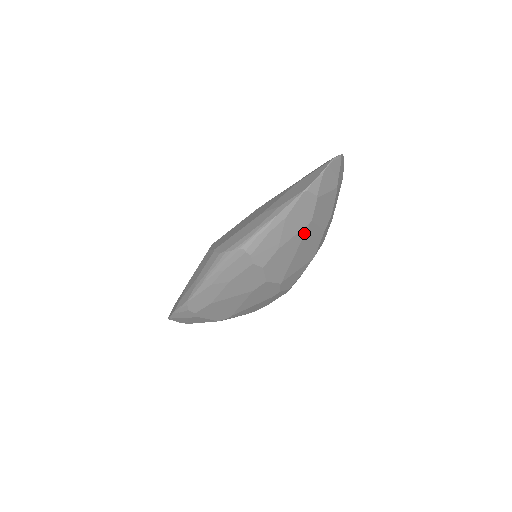
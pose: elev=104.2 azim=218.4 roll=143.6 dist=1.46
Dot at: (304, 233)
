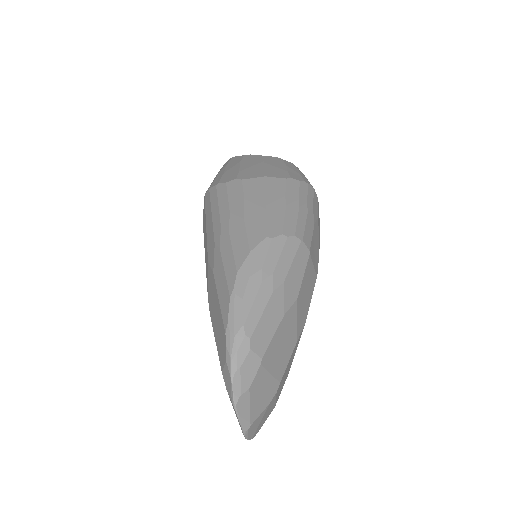
Dot at: occluded
